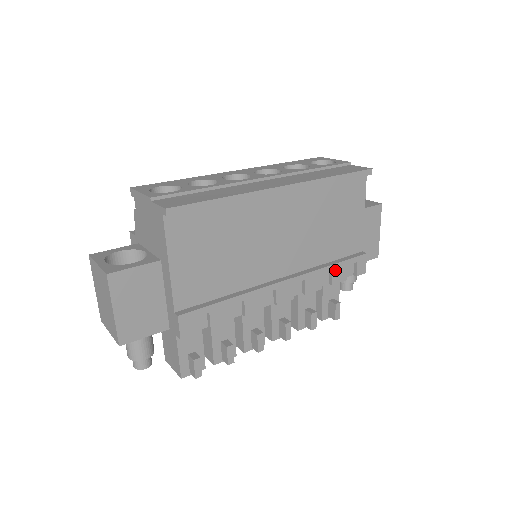
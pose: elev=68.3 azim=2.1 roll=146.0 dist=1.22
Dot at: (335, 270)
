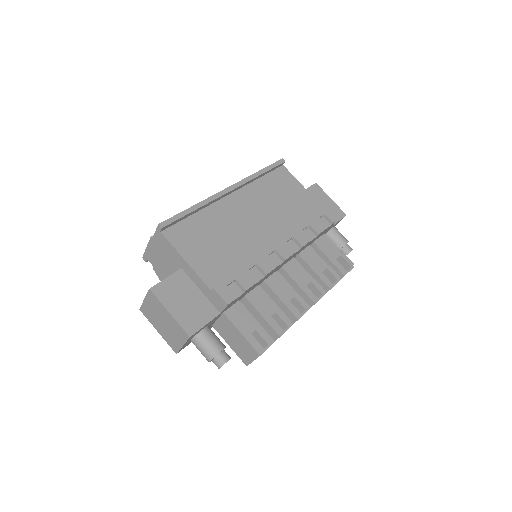
Dot at: (312, 224)
